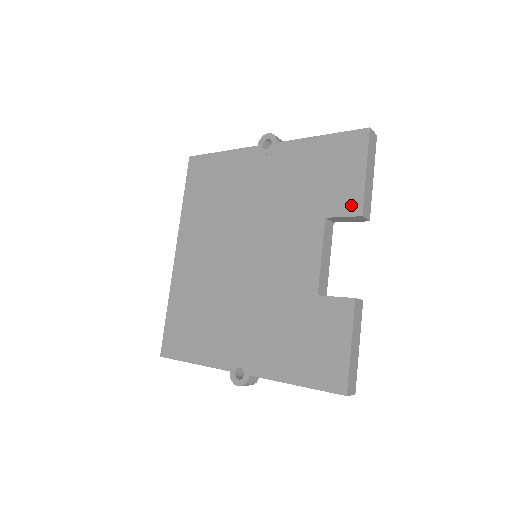
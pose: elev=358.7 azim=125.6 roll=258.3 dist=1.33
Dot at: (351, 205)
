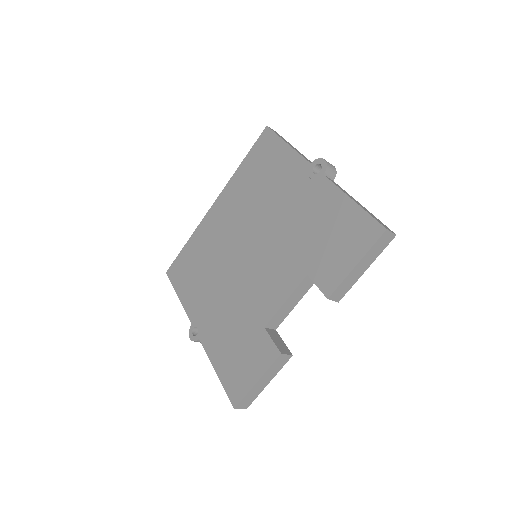
Dot at: (328, 283)
